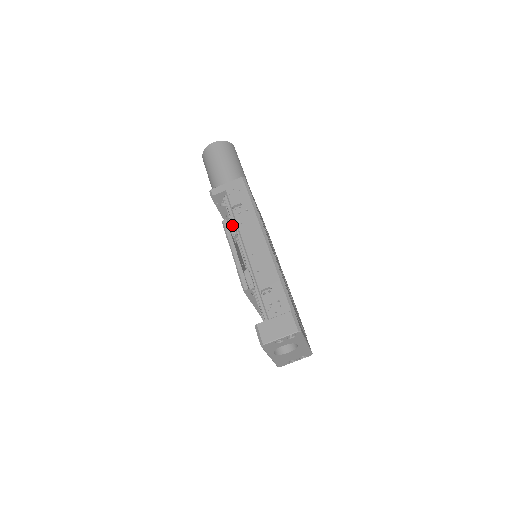
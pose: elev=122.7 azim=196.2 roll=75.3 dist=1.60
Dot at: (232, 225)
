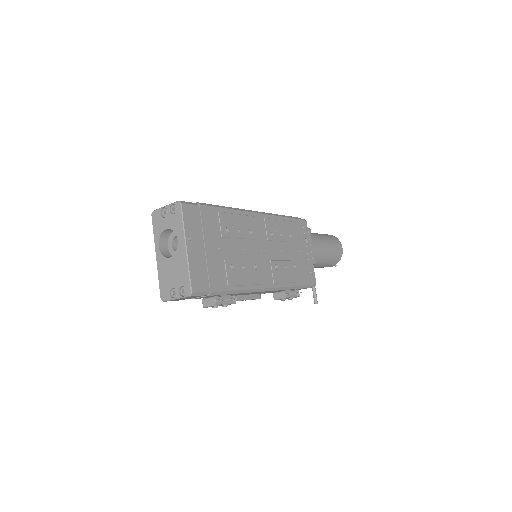
Dot at: occluded
